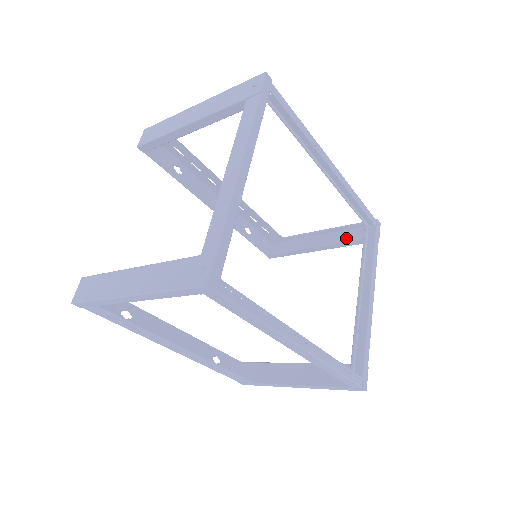
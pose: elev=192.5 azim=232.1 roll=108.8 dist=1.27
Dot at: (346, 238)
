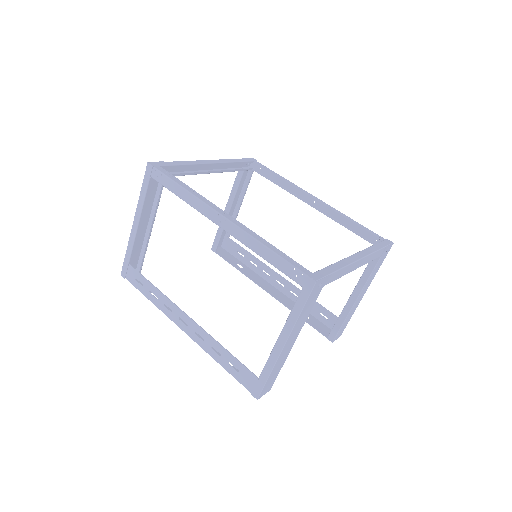
Dot at: (373, 273)
